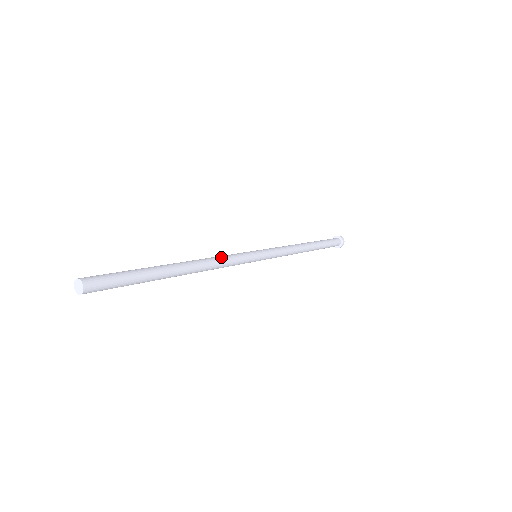
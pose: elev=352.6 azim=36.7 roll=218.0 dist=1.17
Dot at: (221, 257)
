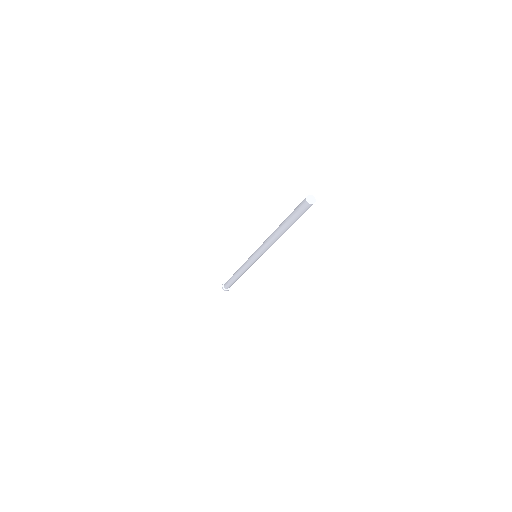
Dot at: occluded
